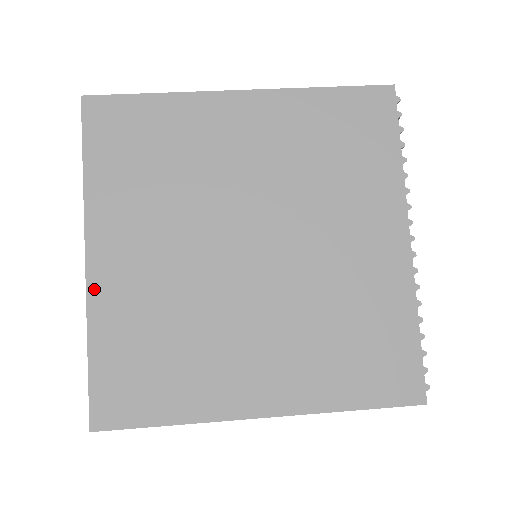
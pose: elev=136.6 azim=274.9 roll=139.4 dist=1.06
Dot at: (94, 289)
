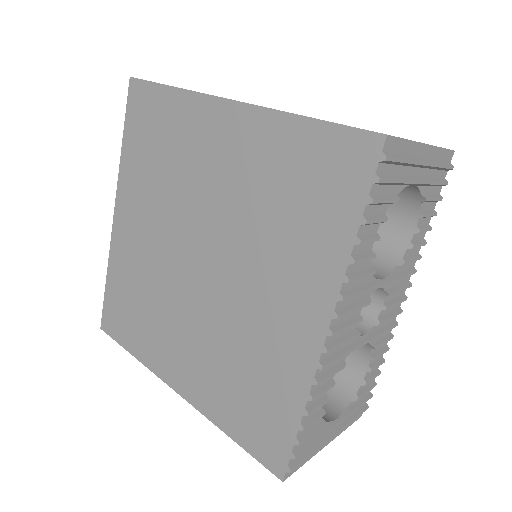
Dot at: (114, 239)
